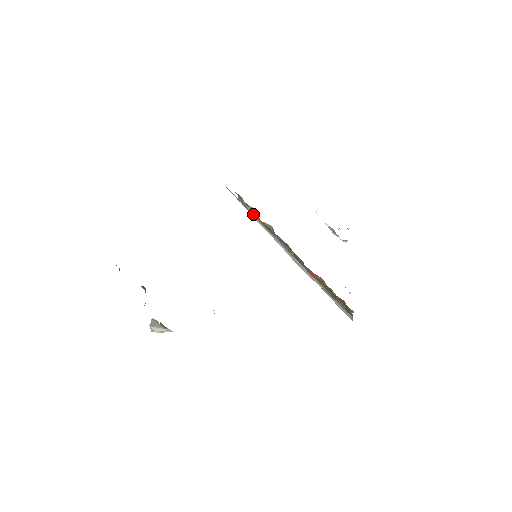
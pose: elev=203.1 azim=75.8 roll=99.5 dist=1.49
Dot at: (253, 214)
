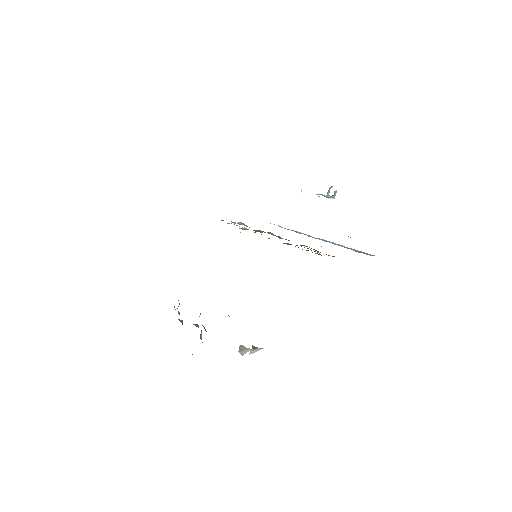
Dot at: (246, 226)
